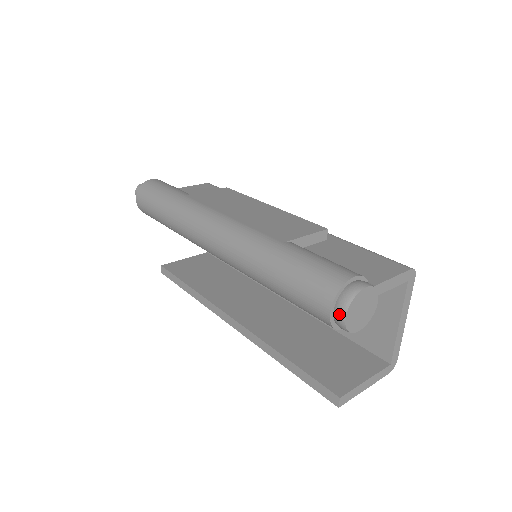
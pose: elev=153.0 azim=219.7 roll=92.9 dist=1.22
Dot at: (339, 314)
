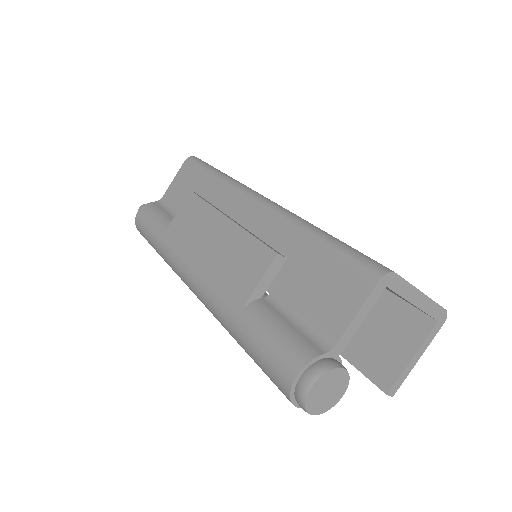
Dot at: occluded
